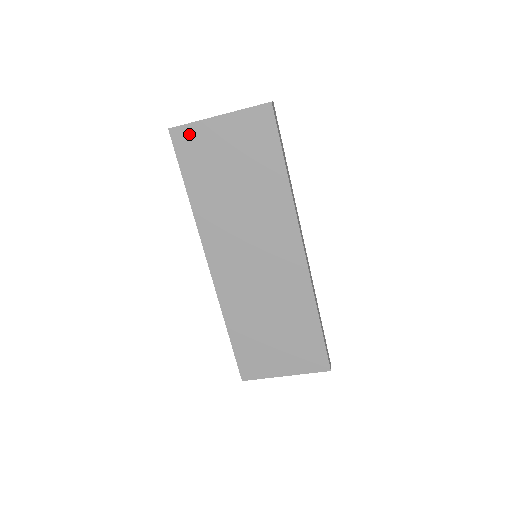
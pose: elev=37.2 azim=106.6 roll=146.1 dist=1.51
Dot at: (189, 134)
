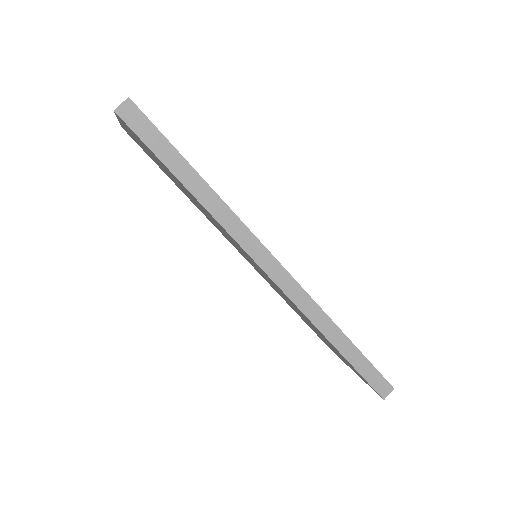
Dot at: (129, 134)
